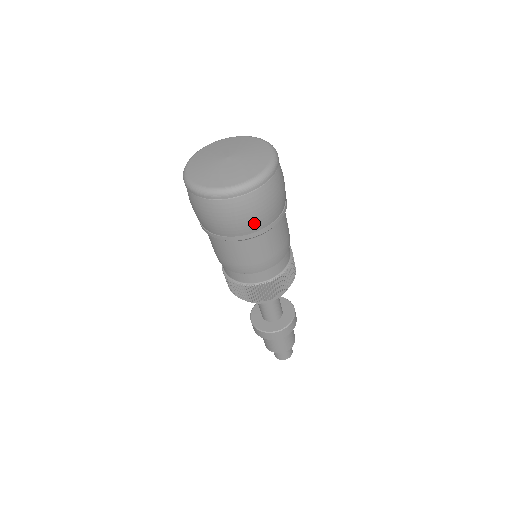
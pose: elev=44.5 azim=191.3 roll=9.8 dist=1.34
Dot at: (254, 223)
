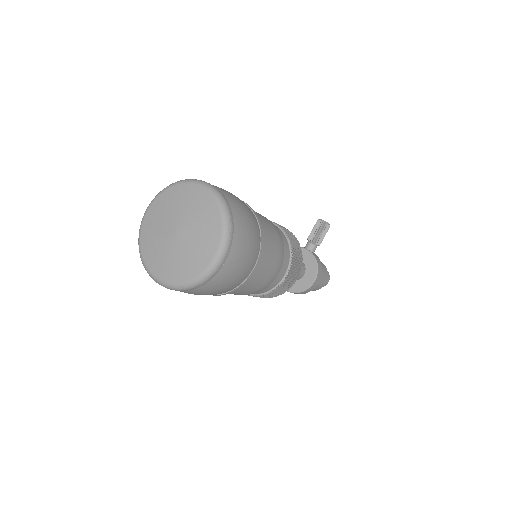
Dot at: occluded
